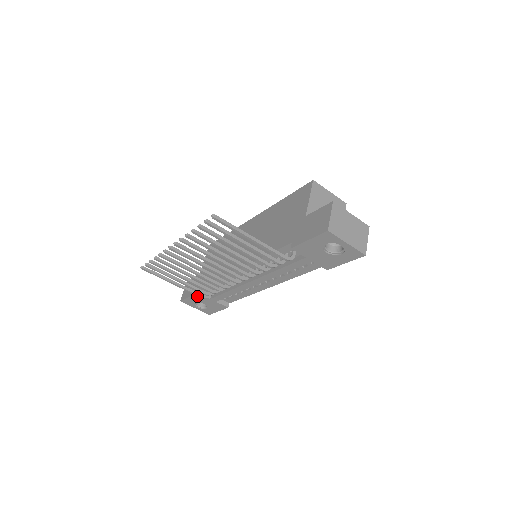
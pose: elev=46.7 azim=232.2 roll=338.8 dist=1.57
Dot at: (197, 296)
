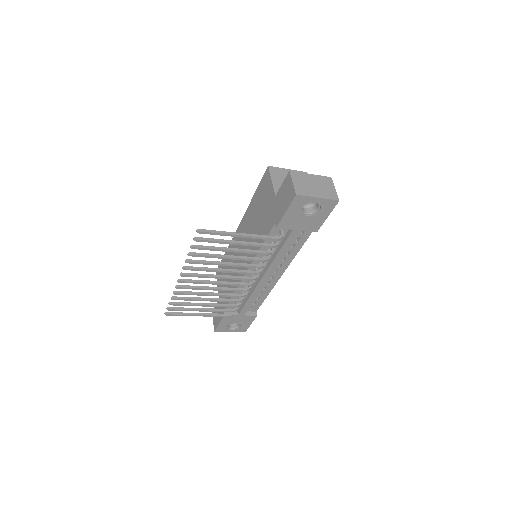
Dot at: (226, 318)
